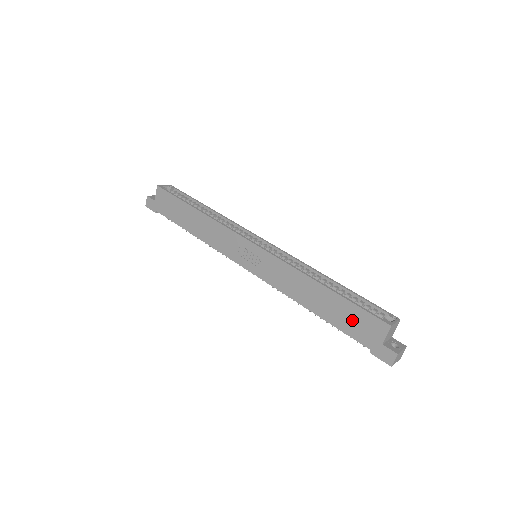
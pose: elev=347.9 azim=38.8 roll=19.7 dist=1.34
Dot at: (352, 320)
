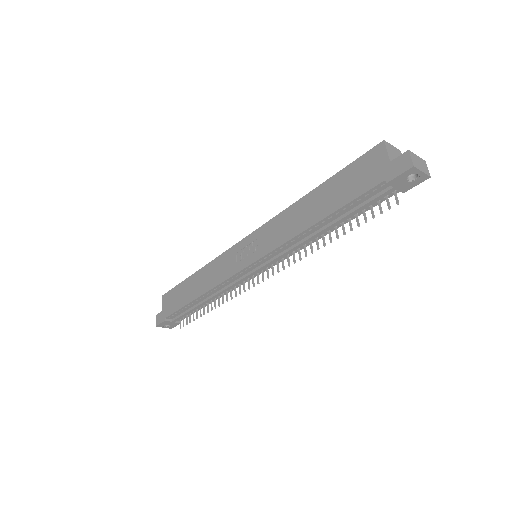
Dot at: (352, 181)
